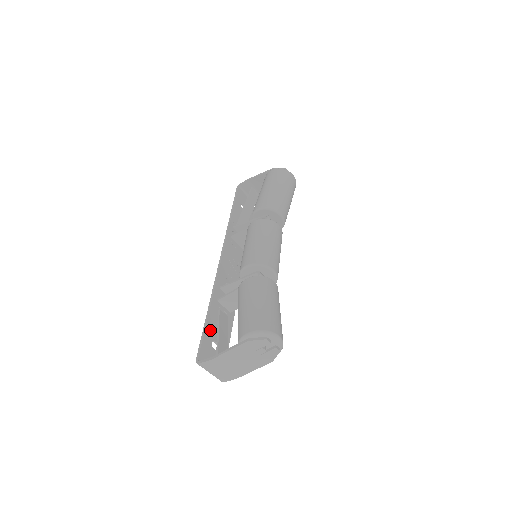
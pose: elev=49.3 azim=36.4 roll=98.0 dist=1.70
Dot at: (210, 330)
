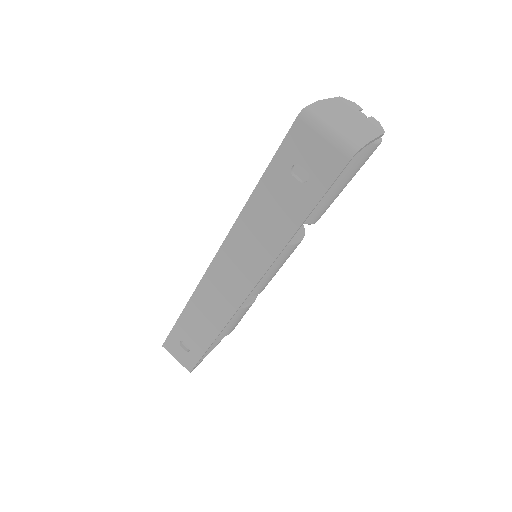
Dot at: (278, 174)
